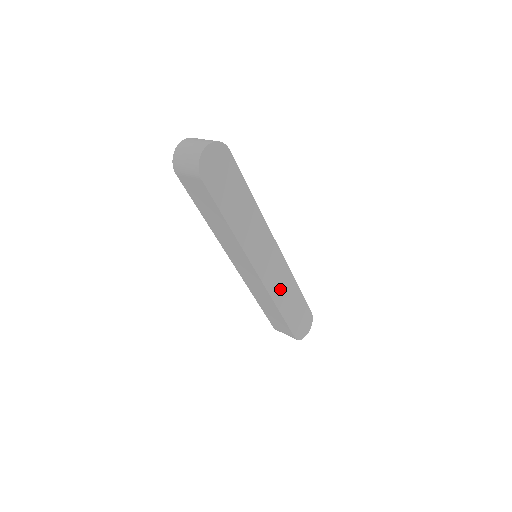
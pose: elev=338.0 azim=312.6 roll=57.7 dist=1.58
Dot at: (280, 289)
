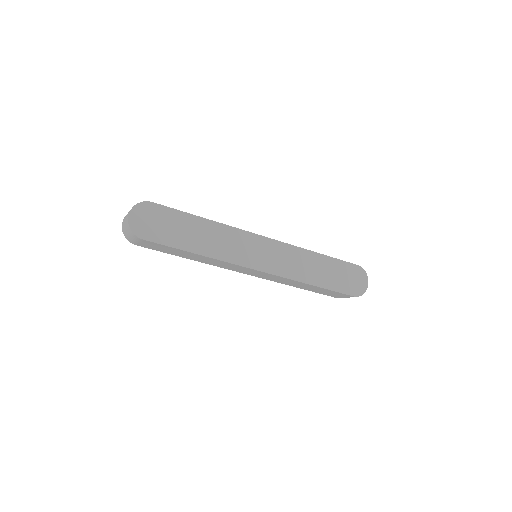
Dot at: (298, 268)
